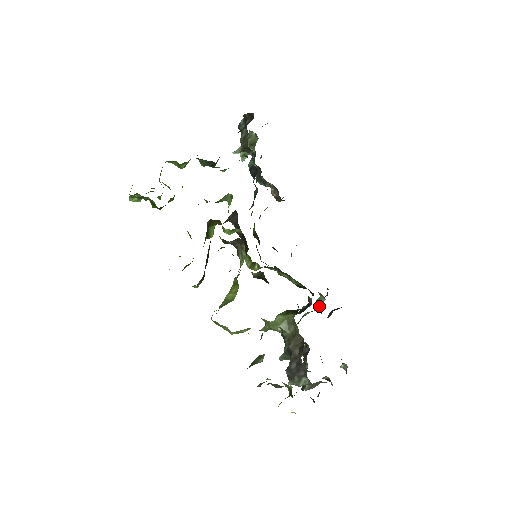
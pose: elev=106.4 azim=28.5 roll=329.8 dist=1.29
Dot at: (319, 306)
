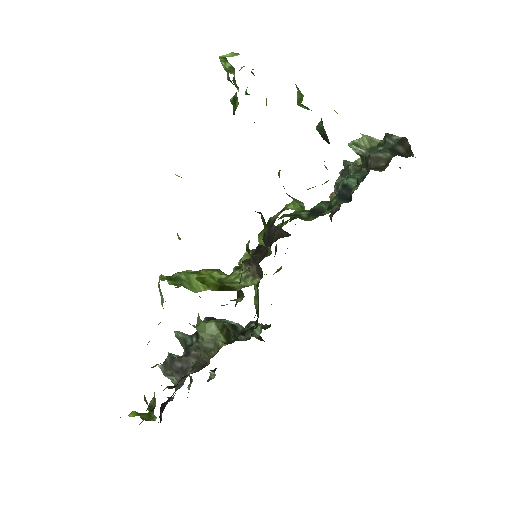
Dot at: occluded
